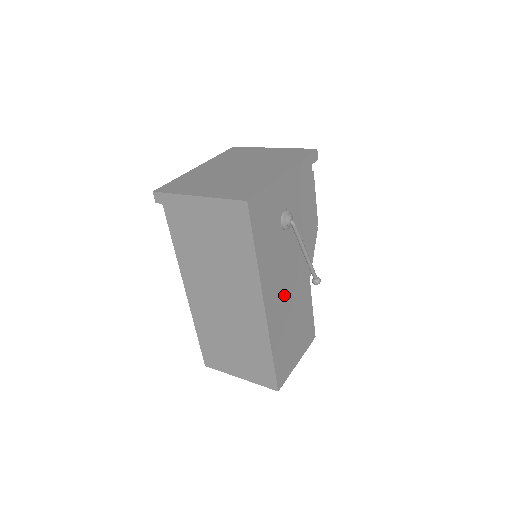
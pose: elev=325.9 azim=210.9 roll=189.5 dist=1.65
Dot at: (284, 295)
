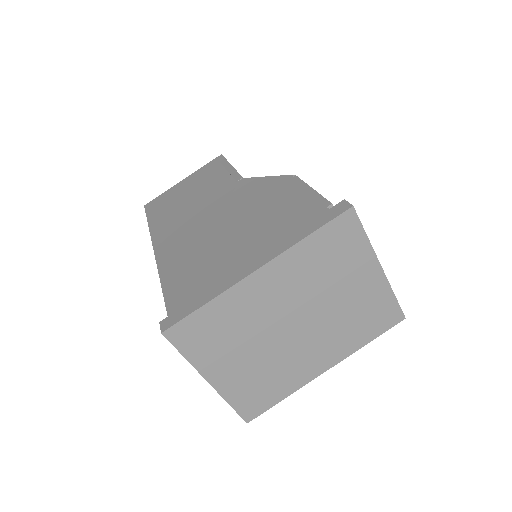
Dot at: occluded
